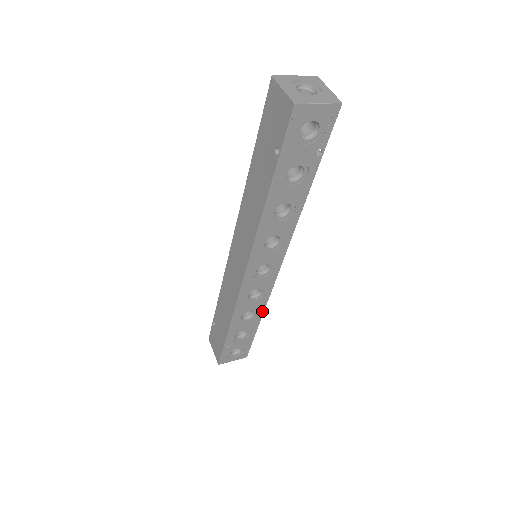
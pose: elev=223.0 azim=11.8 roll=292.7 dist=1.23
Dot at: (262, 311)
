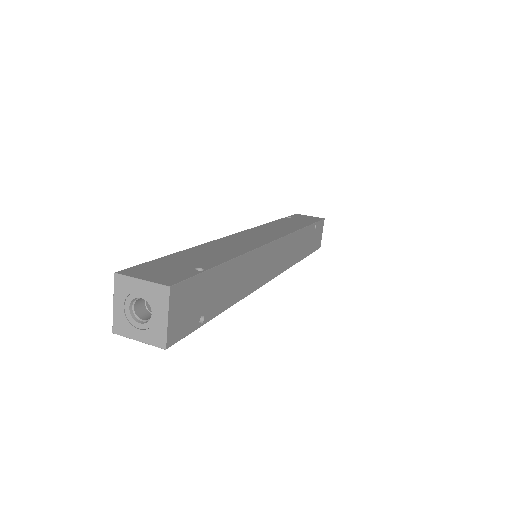
Dot at: occluded
